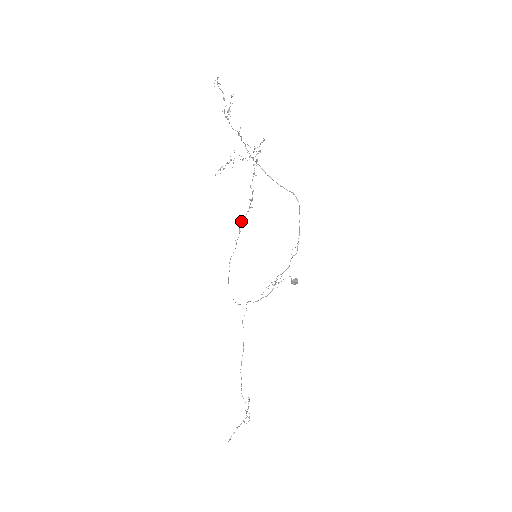
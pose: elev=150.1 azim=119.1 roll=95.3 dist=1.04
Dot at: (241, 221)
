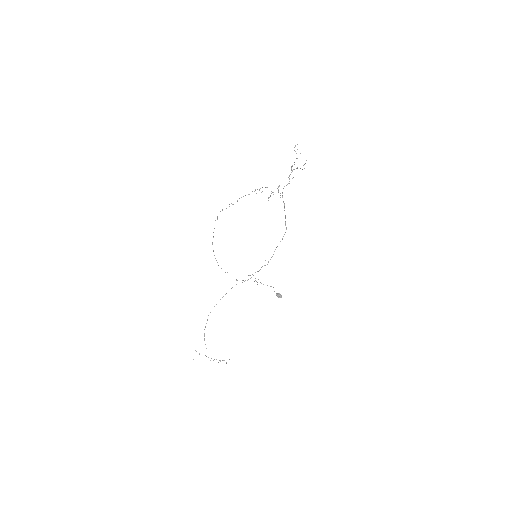
Dot at: (220, 211)
